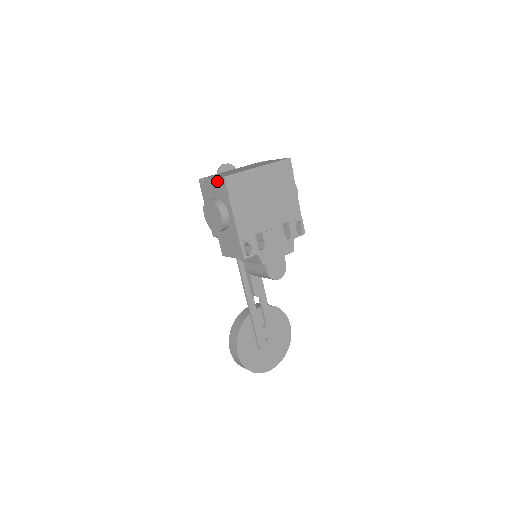
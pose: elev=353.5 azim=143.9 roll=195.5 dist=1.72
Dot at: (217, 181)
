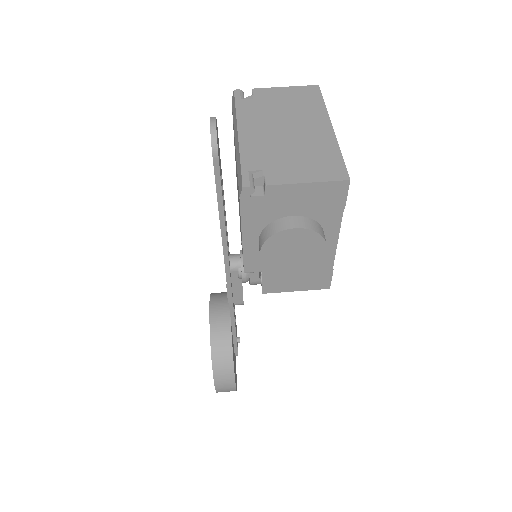
Dot at: (318, 188)
